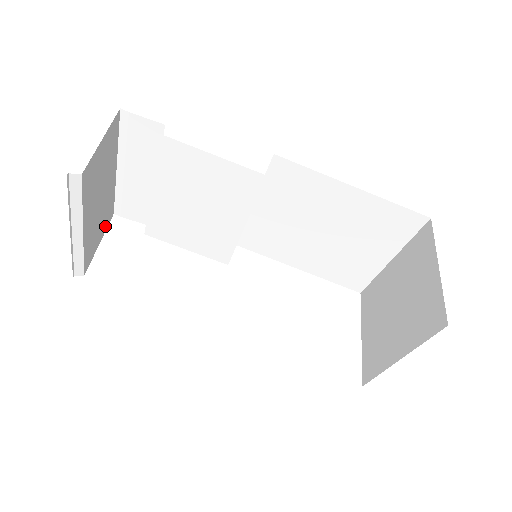
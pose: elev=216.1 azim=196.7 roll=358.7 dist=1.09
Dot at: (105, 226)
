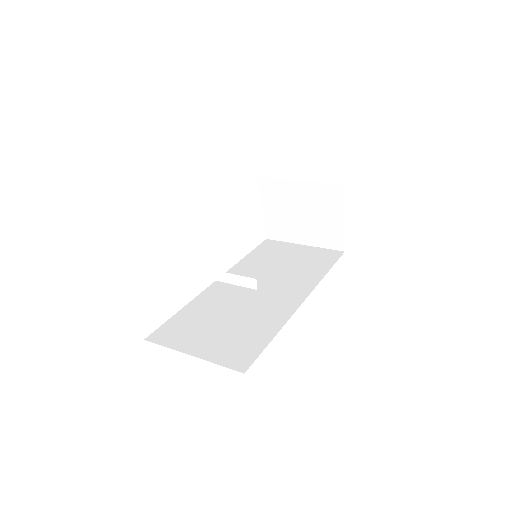
Dot at: occluded
